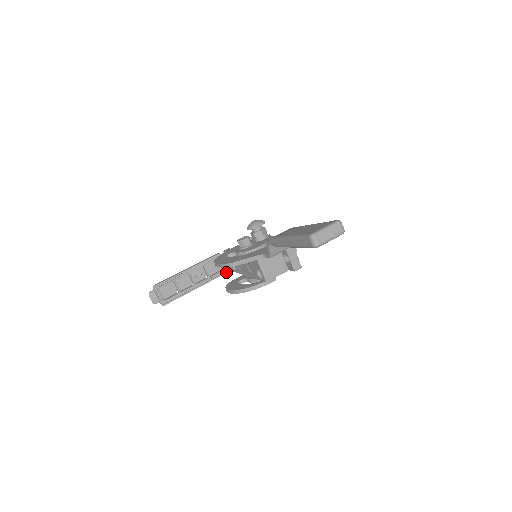
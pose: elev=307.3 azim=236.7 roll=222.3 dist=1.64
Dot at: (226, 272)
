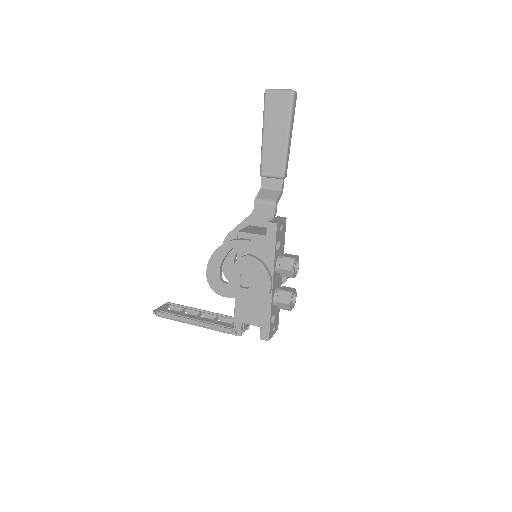
Dot at: (229, 328)
